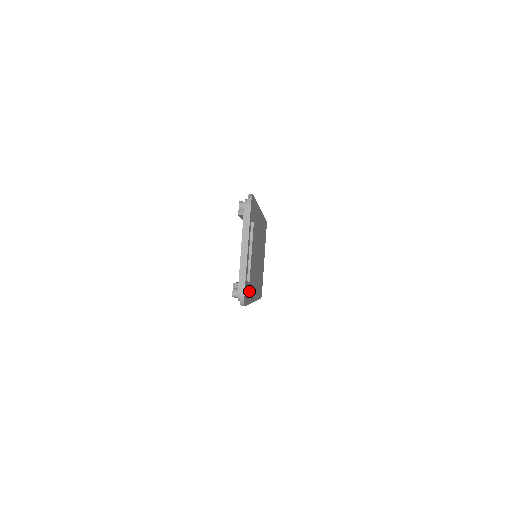
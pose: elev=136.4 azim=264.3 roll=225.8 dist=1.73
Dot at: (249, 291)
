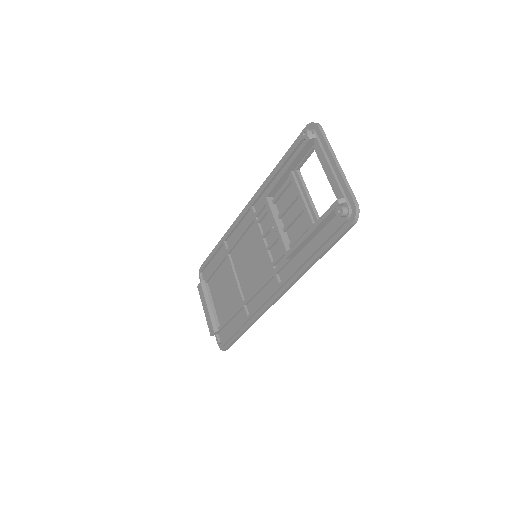
Dot at: (321, 238)
